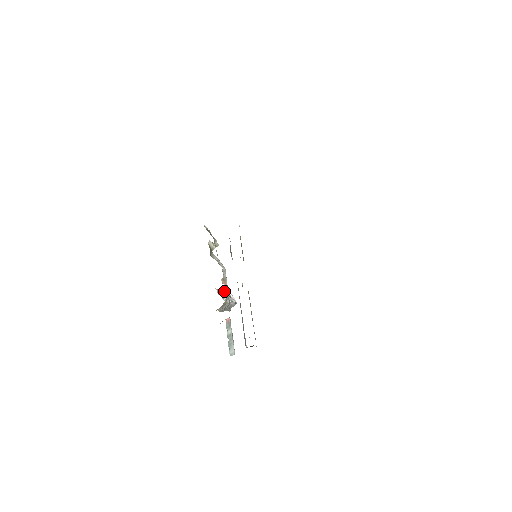
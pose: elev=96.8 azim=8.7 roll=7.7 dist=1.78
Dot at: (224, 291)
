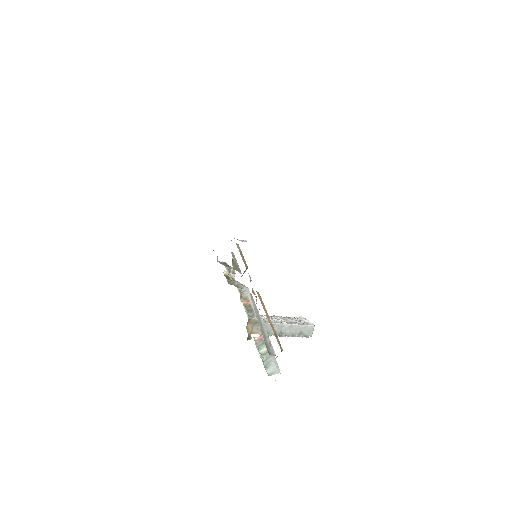
Dot at: (286, 317)
